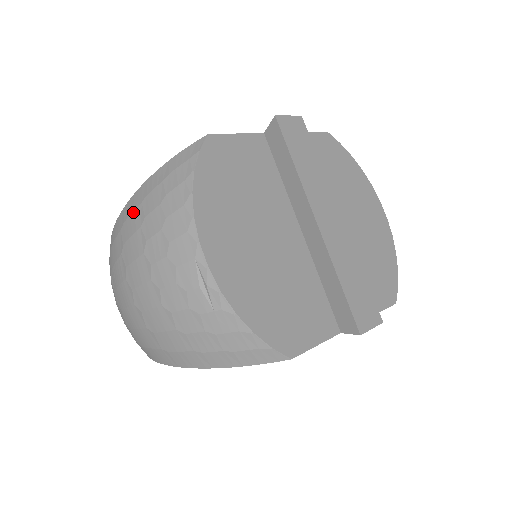
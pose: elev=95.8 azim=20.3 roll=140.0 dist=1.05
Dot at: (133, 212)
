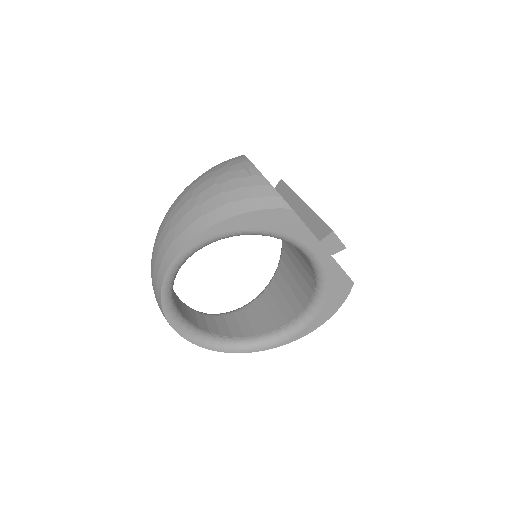
Dot at: occluded
